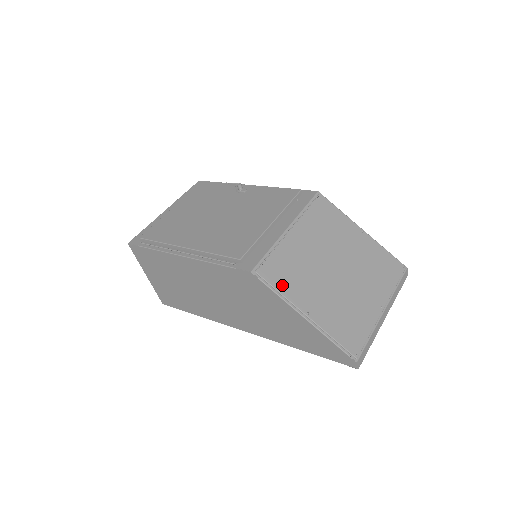
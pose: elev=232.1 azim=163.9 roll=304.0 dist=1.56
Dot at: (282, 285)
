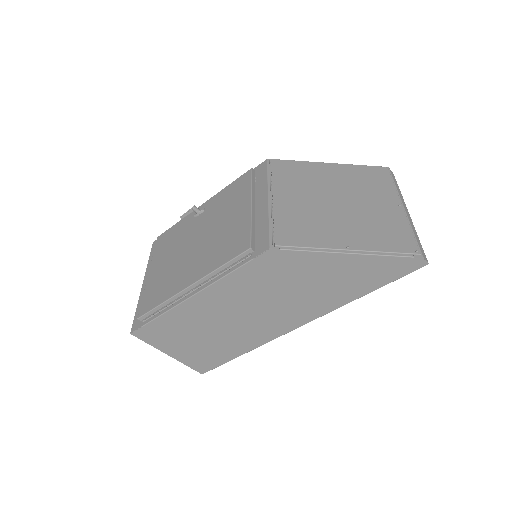
Dot at: (305, 241)
